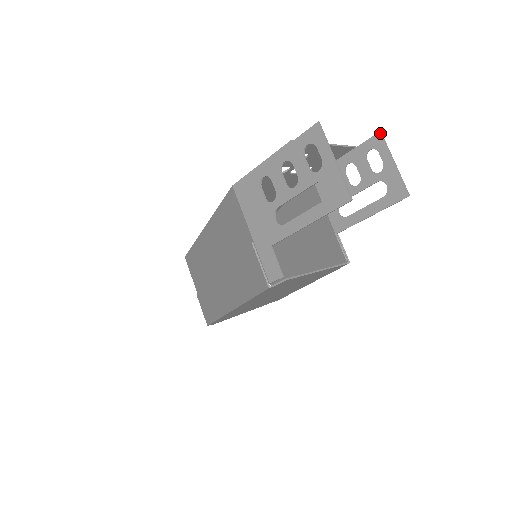
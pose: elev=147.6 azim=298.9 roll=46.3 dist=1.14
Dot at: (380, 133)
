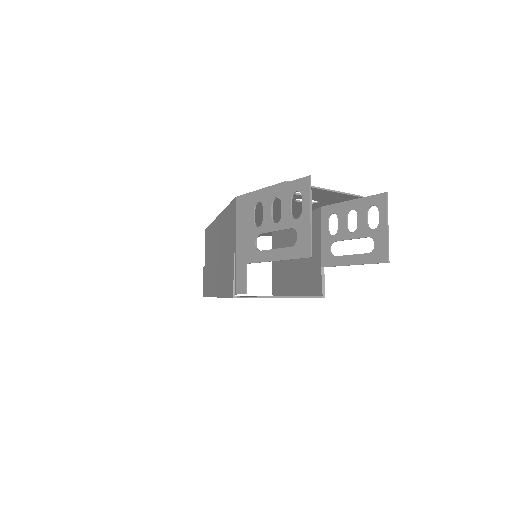
Dot at: (386, 194)
